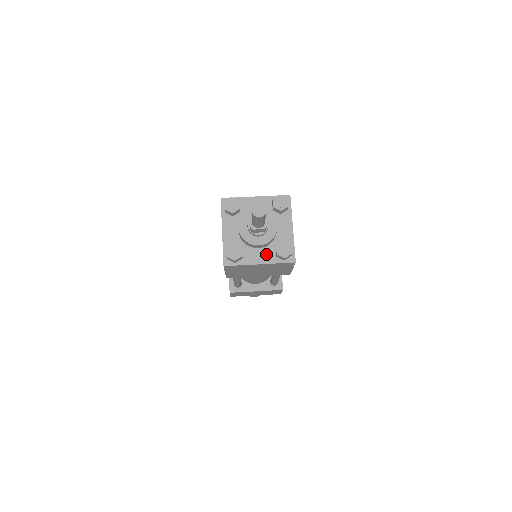
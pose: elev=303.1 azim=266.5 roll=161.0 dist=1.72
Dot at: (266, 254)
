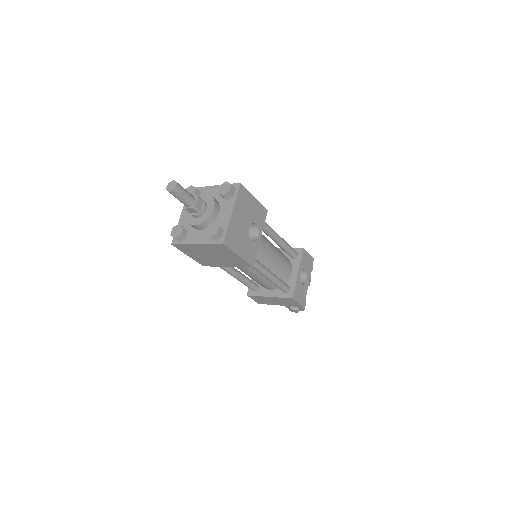
Dot at: (204, 235)
